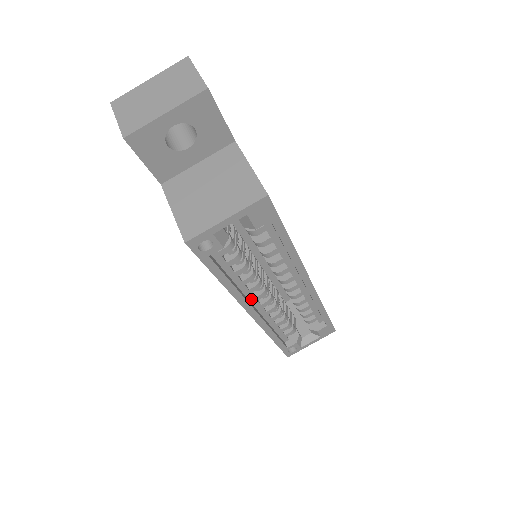
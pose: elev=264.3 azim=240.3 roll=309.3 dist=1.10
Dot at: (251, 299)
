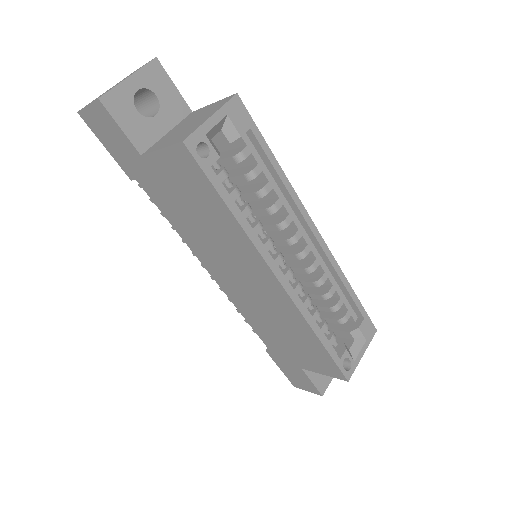
Dot at: occluded
